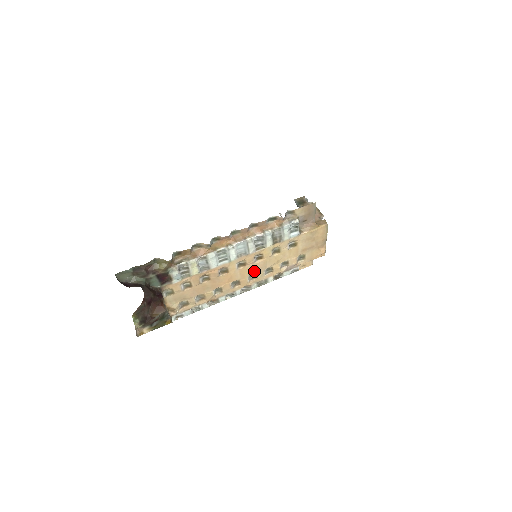
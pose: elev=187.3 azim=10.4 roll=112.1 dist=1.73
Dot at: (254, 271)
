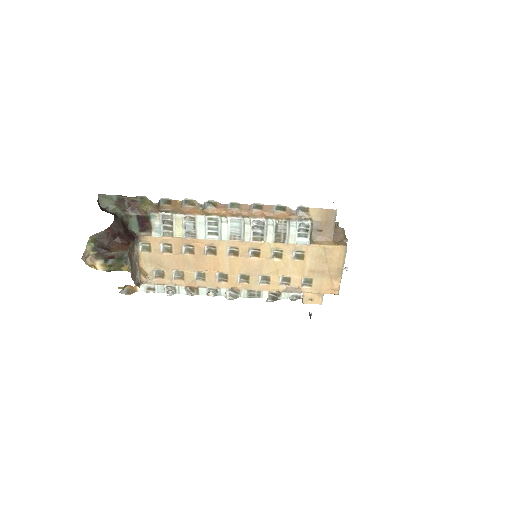
Dot at: (247, 270)
